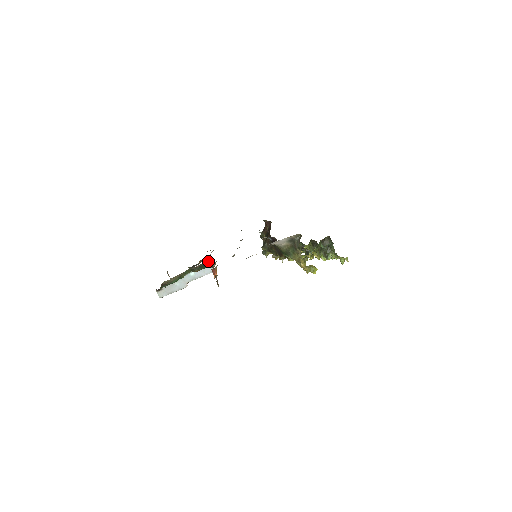
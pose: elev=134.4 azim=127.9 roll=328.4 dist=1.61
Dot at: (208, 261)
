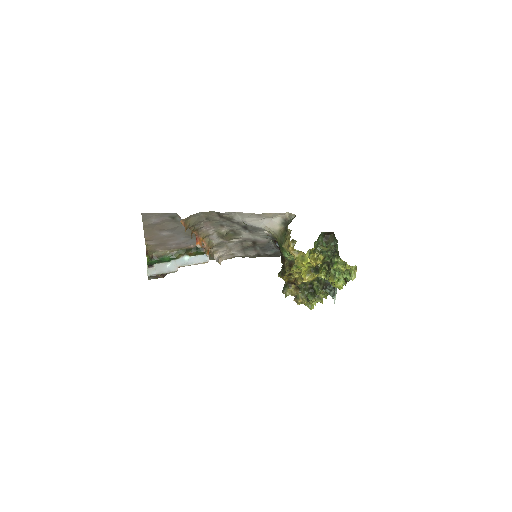
Dot at: occluded
